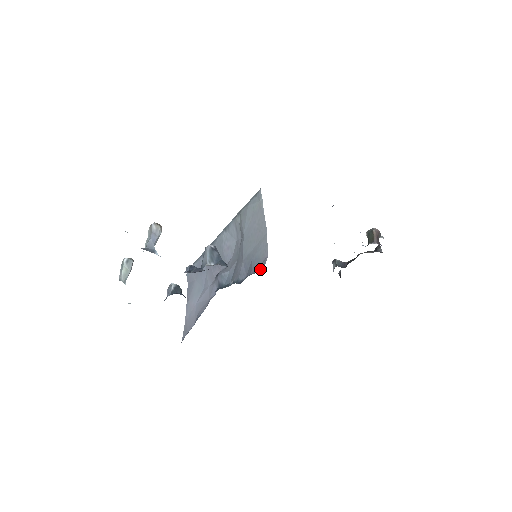
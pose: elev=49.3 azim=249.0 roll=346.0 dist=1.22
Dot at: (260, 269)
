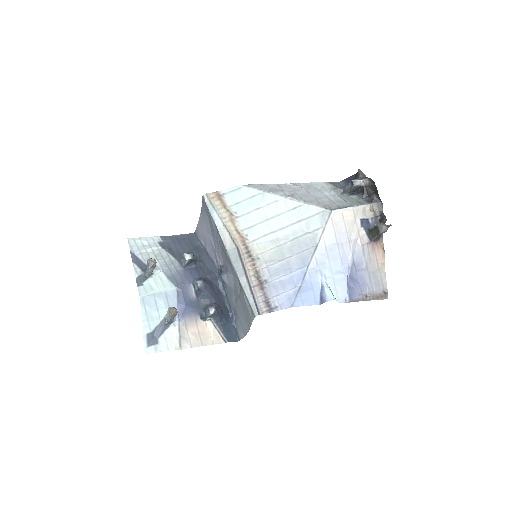
Dot at: (238, 336)
